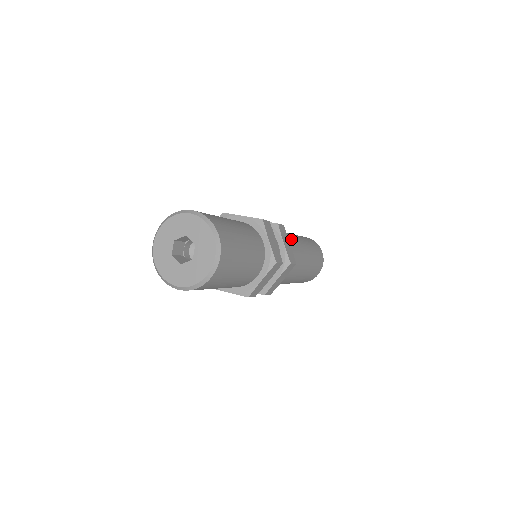
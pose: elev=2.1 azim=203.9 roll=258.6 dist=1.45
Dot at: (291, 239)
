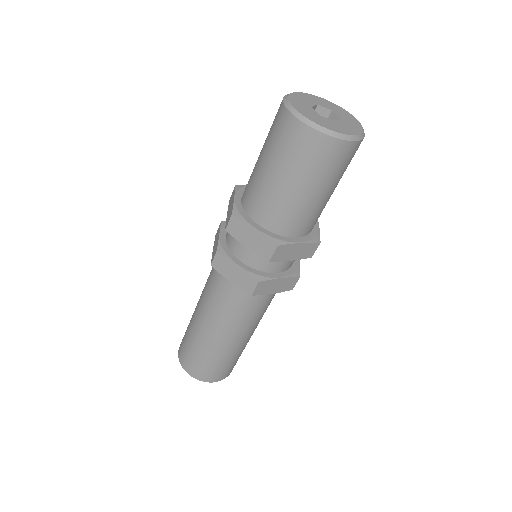
Dot at: occluded
